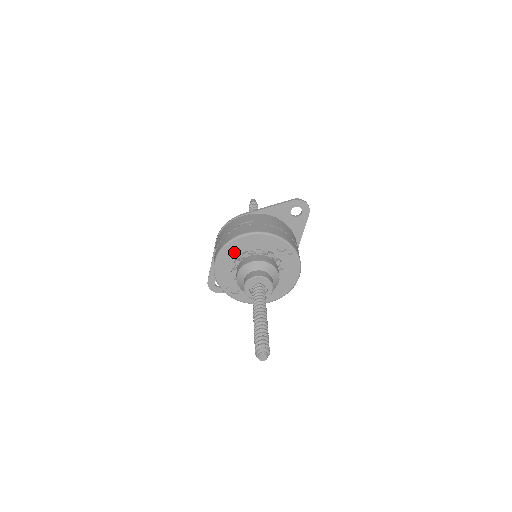
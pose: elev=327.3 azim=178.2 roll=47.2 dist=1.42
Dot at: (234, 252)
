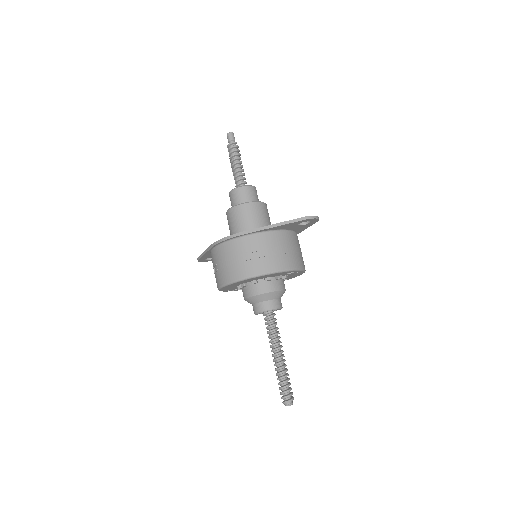
Dot at: (242, 282)
